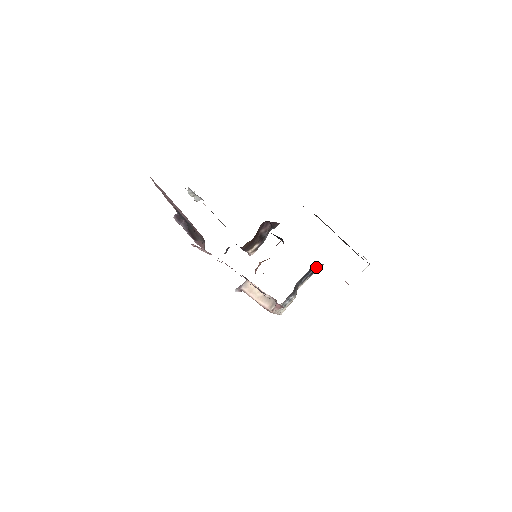
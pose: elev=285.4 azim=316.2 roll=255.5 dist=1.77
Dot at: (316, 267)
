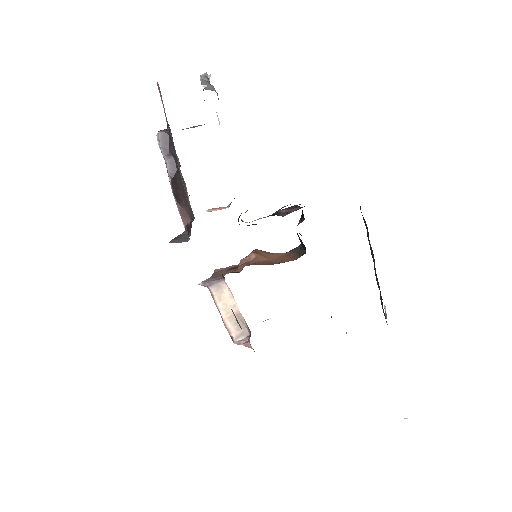
Dot at: occluded
